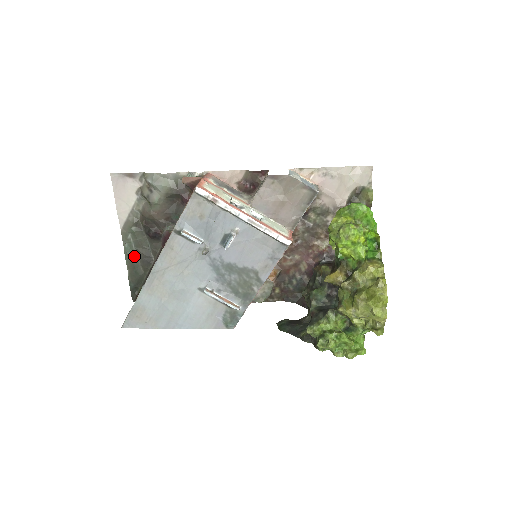
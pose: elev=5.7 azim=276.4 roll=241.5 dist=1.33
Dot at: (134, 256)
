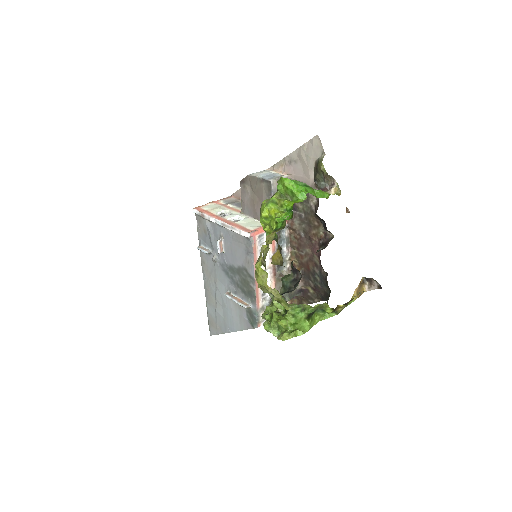
Dot at: occluded
